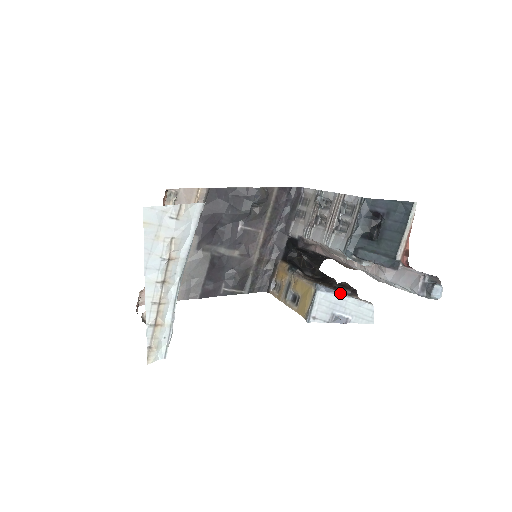
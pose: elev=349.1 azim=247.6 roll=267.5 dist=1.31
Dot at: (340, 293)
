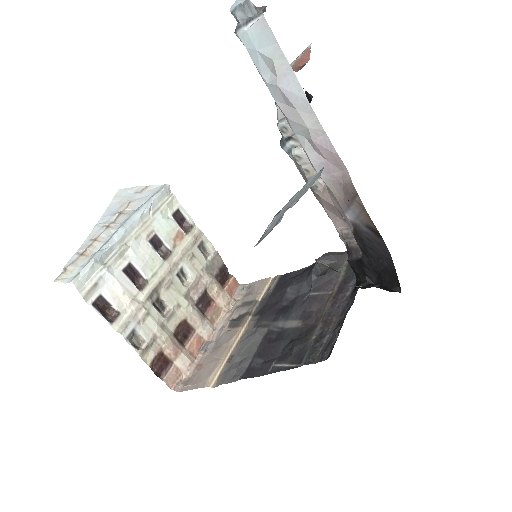
Dot at: (295, 194)
